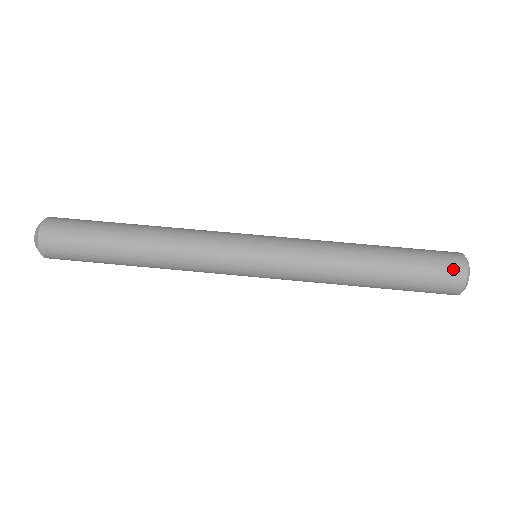
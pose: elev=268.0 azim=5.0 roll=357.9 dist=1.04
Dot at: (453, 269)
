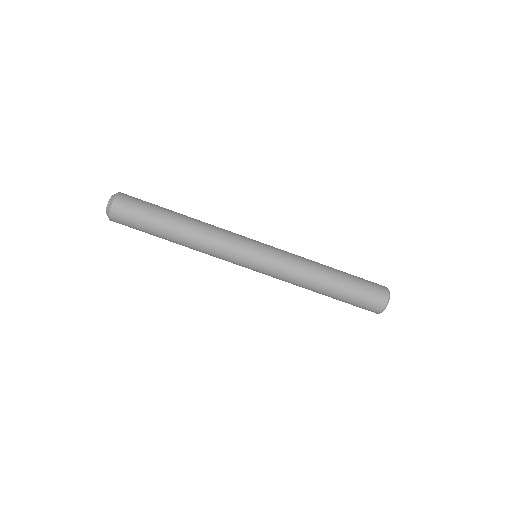
Dot at: (379, 297)
